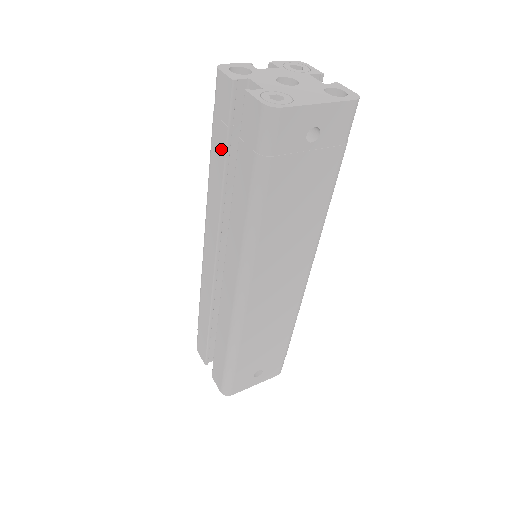
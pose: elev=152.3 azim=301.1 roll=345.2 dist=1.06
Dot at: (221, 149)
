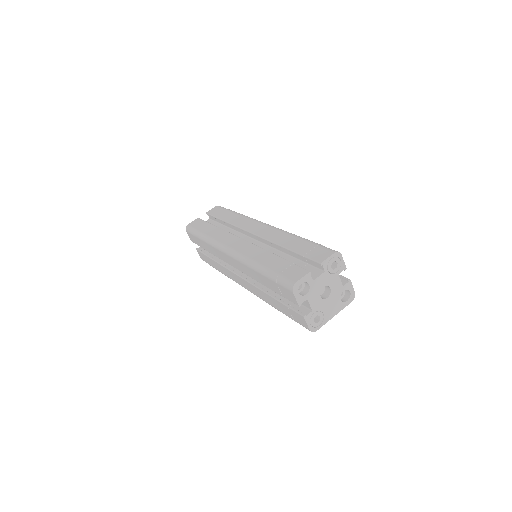
Dot at: (272, 288)
